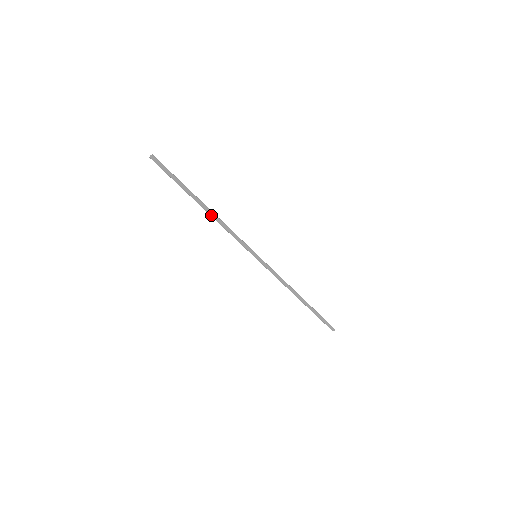
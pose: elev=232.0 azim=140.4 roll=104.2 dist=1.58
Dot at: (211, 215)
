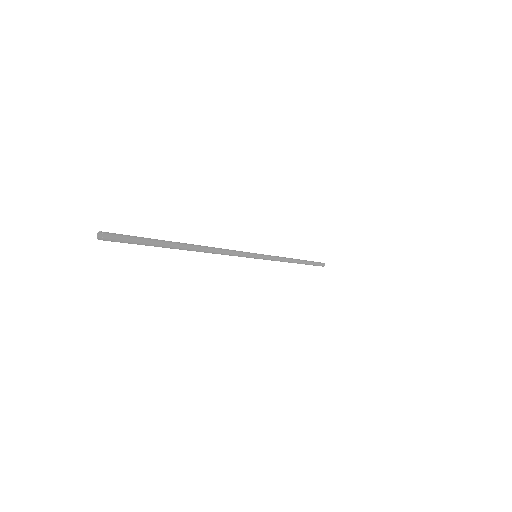
Dot at: (204, 251)
